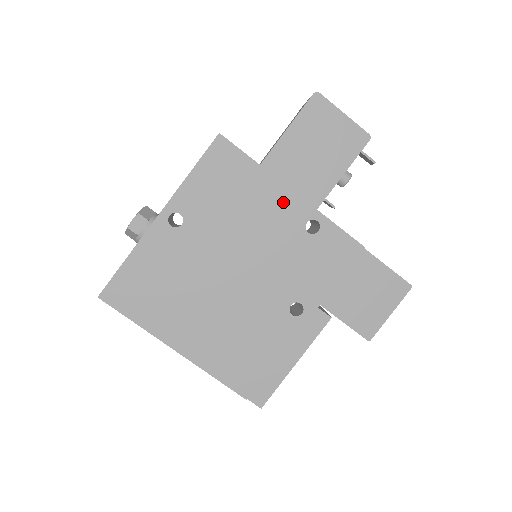
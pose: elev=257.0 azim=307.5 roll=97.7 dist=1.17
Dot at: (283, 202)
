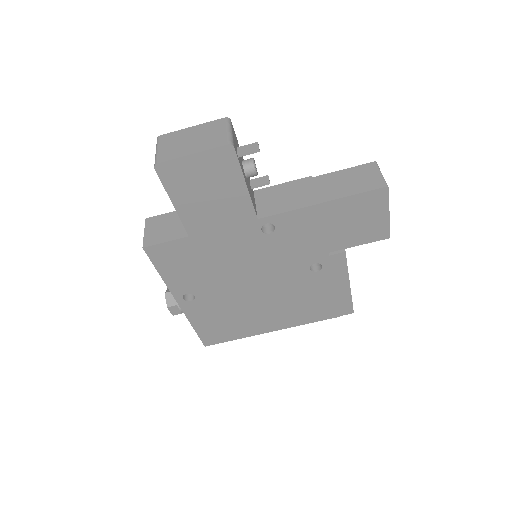
Dot at: (231, 237)
